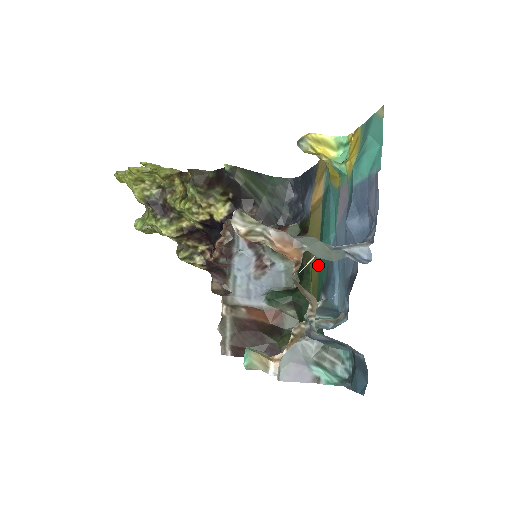
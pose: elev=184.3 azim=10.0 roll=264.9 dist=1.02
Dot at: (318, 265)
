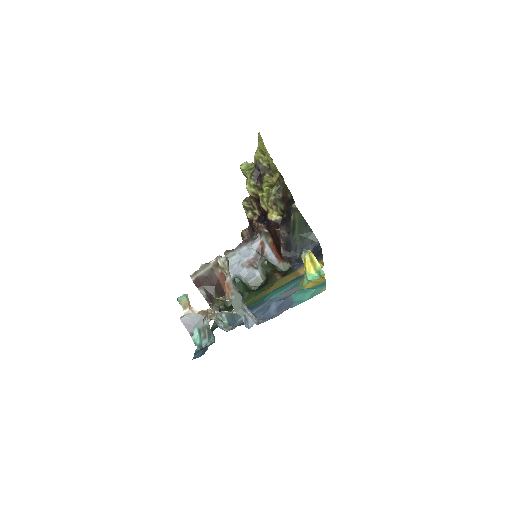
Dot at: (262, 296)
